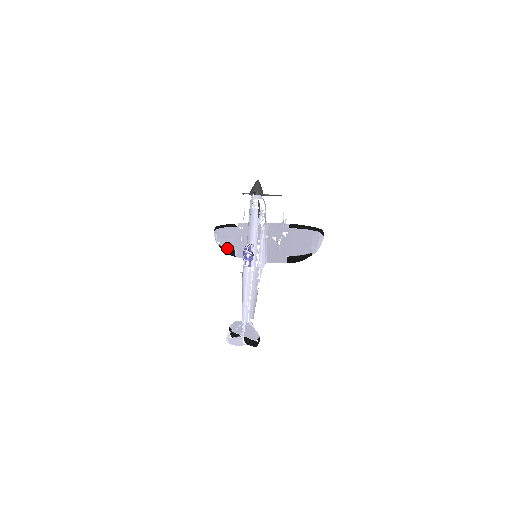
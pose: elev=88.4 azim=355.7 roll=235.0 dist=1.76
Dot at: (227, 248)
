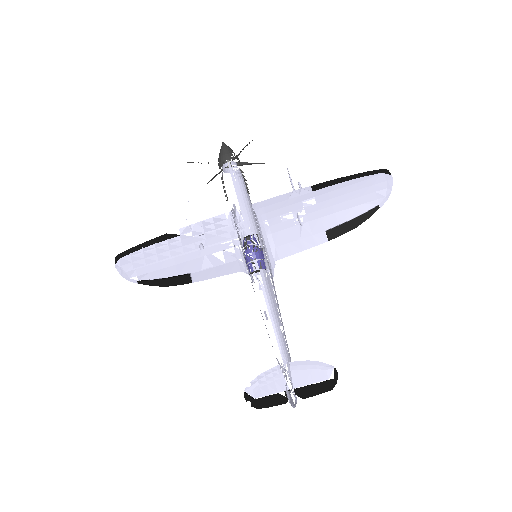
Dot at: (165, 277)
